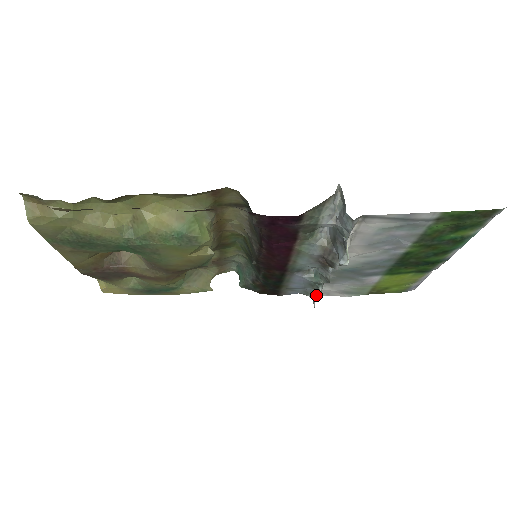
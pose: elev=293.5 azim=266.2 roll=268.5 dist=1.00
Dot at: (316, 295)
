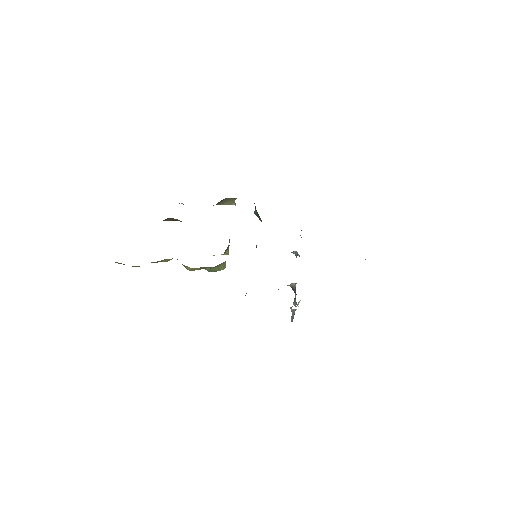
Dot at: occluded
